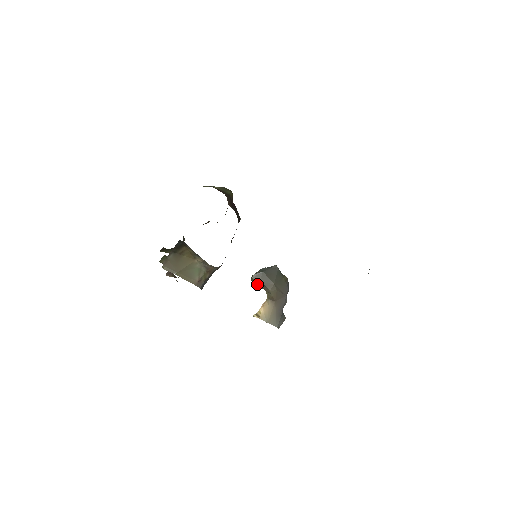
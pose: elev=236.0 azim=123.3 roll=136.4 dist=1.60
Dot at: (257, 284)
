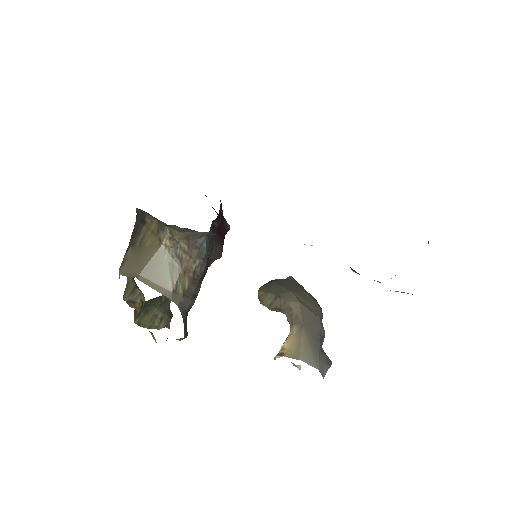
Dot at: (267, 300)
